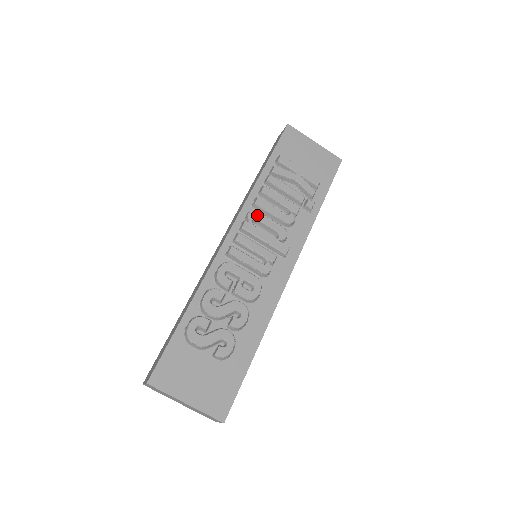
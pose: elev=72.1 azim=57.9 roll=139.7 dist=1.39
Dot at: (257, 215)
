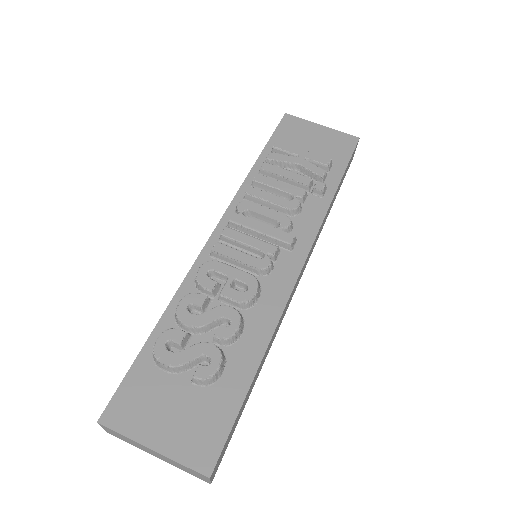
Dot at: (249, 205)
